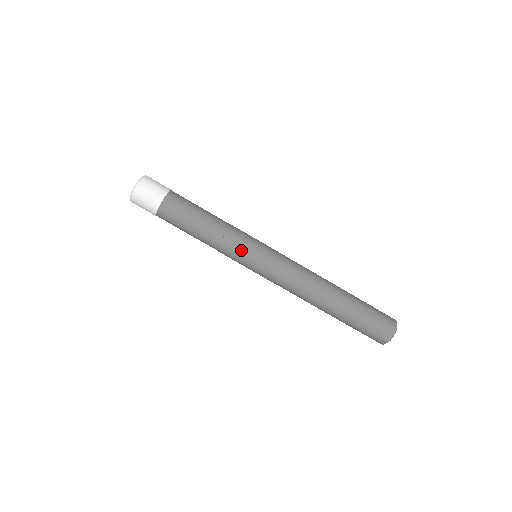
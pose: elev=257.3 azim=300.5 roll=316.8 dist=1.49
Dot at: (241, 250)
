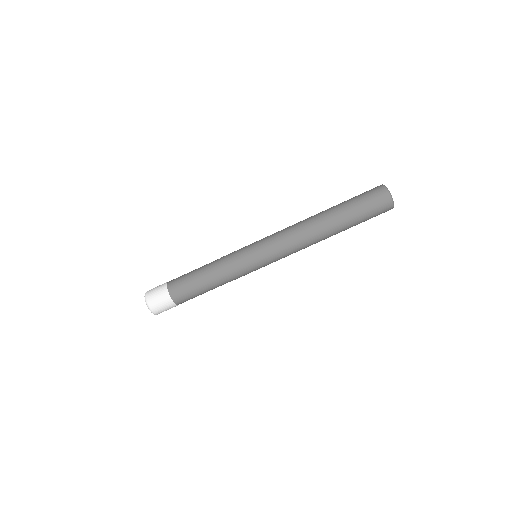
Dot at: (238, 255)
